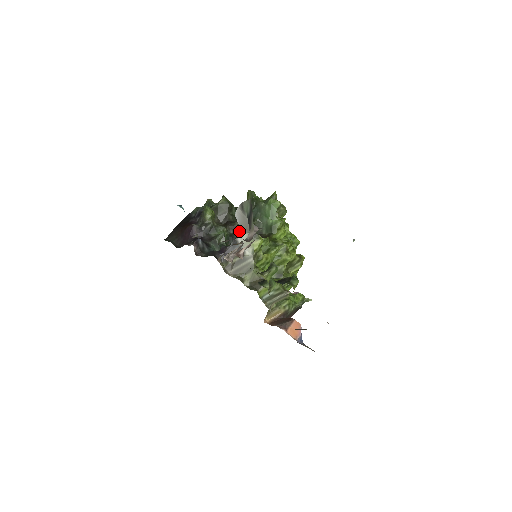
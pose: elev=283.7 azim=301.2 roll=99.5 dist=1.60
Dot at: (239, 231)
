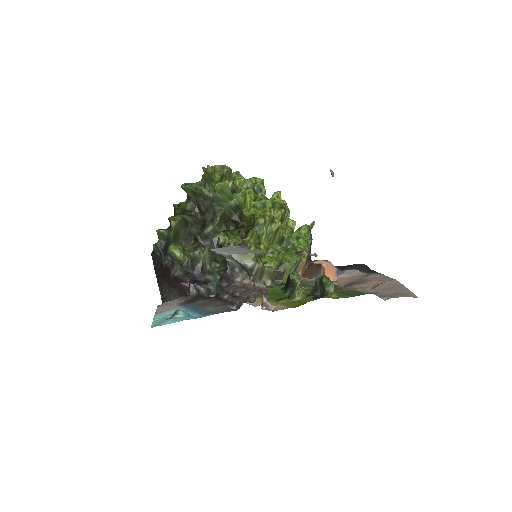
Dot at: (219, 244)
